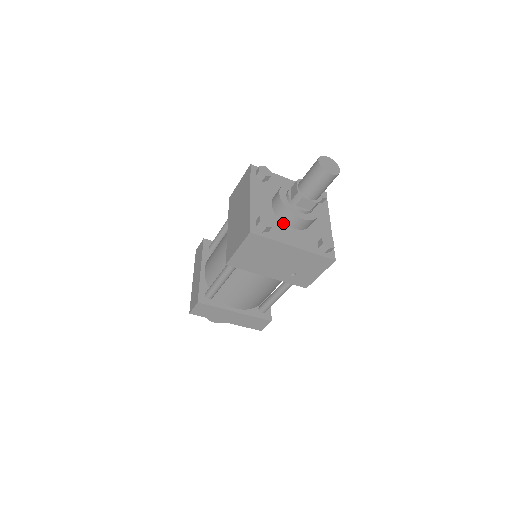
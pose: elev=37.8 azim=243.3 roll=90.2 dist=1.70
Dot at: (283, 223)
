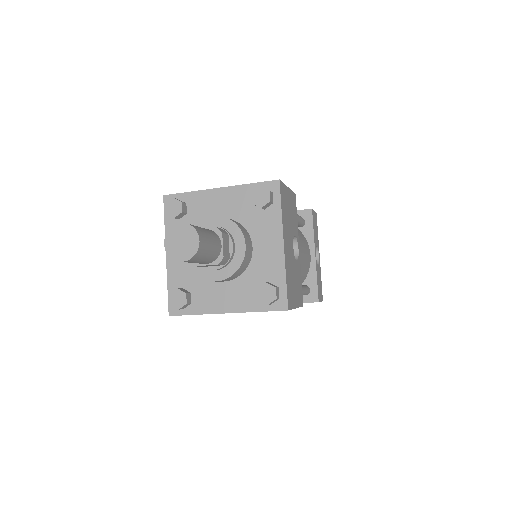
Dot at: occluded
